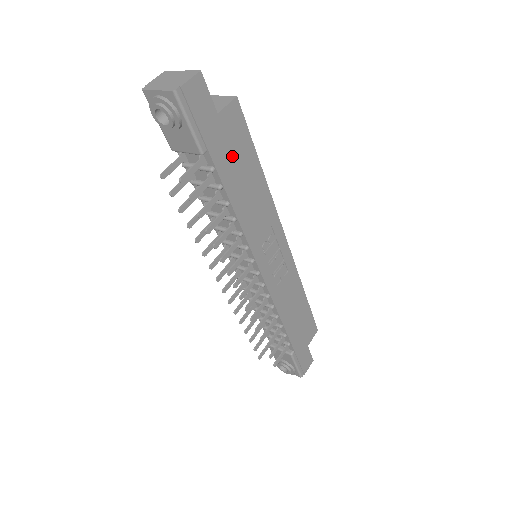
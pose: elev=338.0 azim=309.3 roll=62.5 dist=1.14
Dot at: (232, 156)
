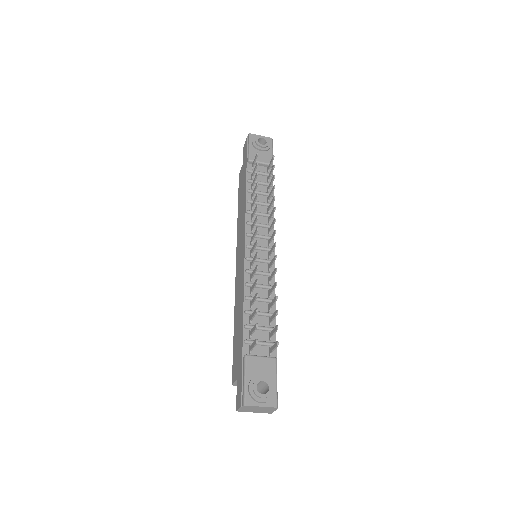
Dot at: occluded
